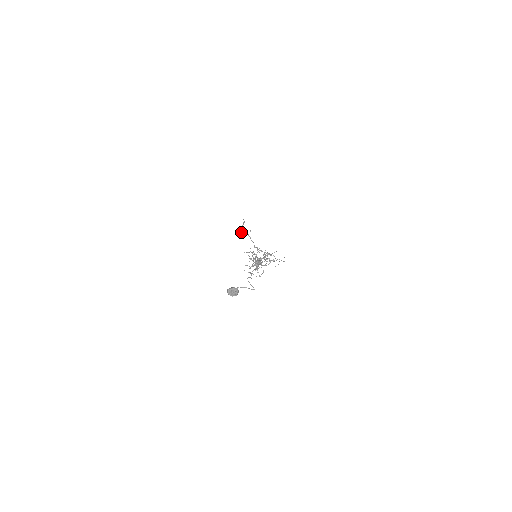
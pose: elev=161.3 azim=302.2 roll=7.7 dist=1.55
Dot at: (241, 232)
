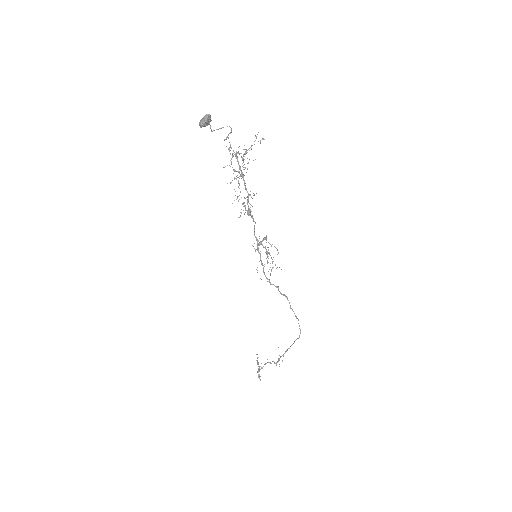
Dot at: (258, 374)
